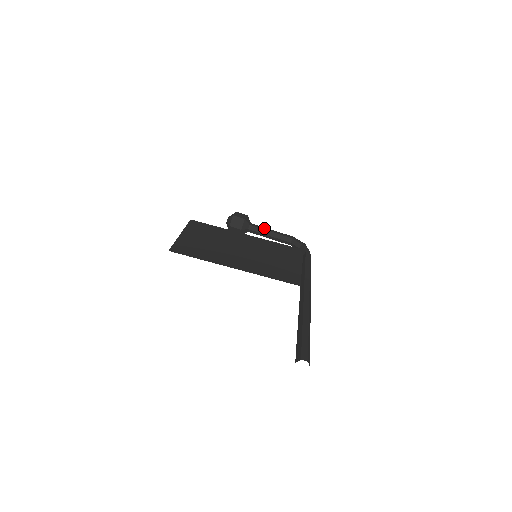
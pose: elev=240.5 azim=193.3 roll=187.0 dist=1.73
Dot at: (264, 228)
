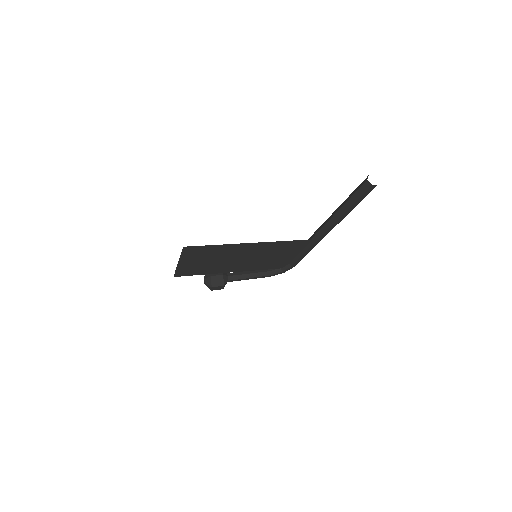
Dot at: (240, 272)
